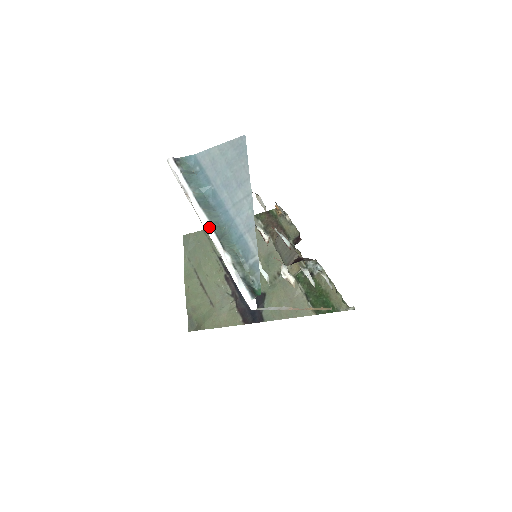
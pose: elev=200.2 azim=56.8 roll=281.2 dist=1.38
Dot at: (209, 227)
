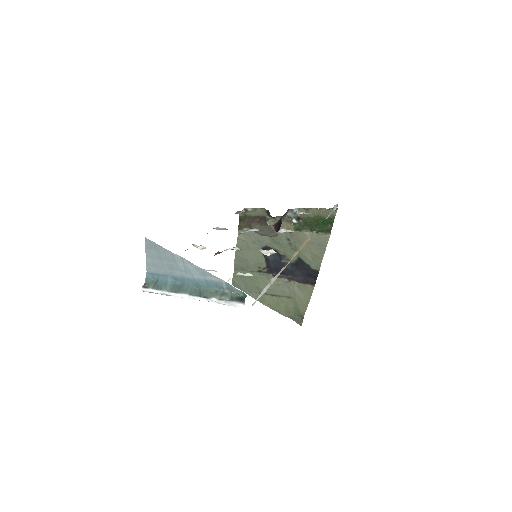
Dot at: (191, 297)
